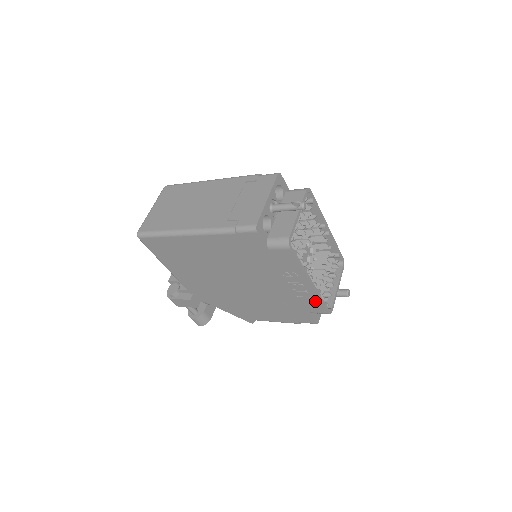
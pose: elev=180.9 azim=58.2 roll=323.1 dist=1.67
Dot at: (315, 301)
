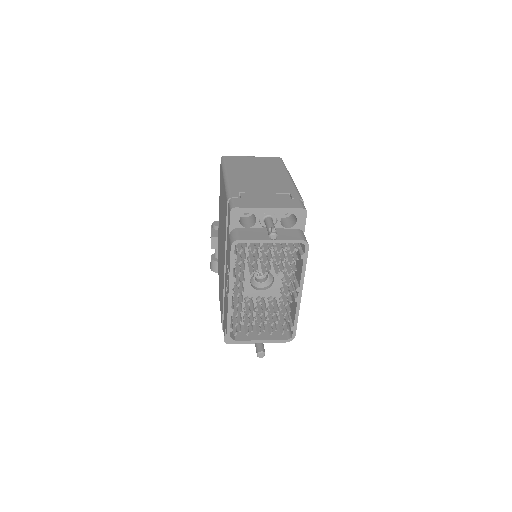
Dot at: occluded
